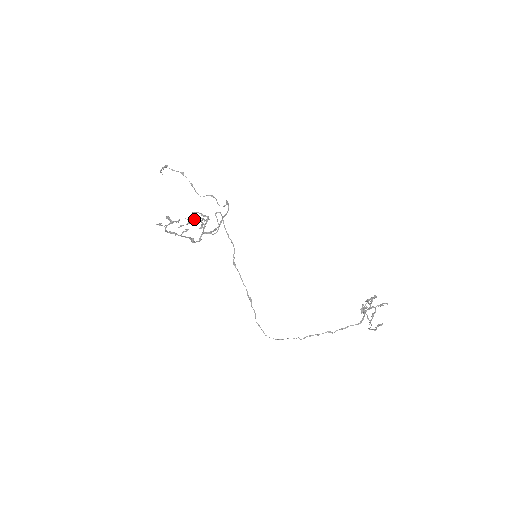
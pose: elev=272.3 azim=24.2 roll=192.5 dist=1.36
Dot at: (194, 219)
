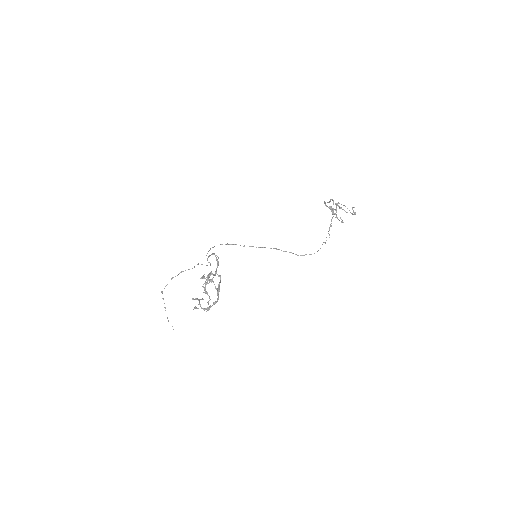
Dot at: (206, 284)
